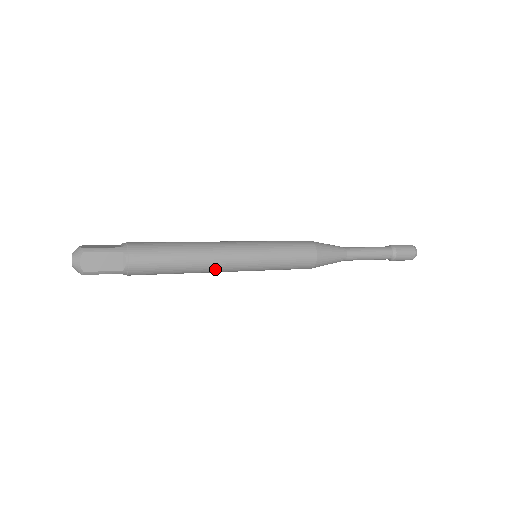
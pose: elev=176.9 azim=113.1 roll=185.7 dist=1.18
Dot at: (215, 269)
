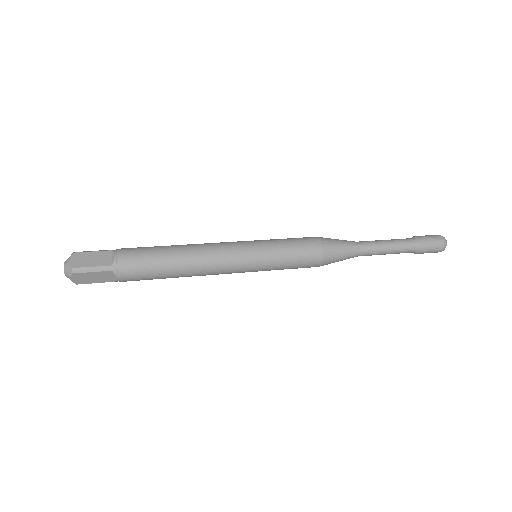
Dot at: occluded
